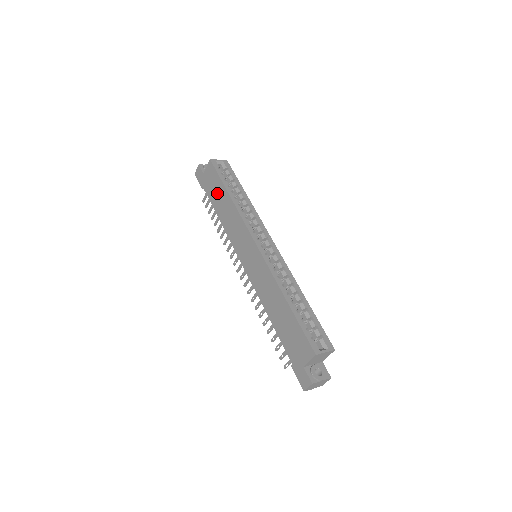
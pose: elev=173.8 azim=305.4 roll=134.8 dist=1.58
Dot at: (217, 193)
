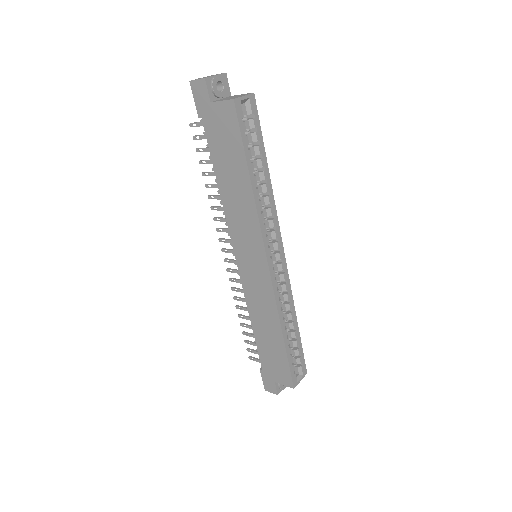
Dot at: (228, 156)
